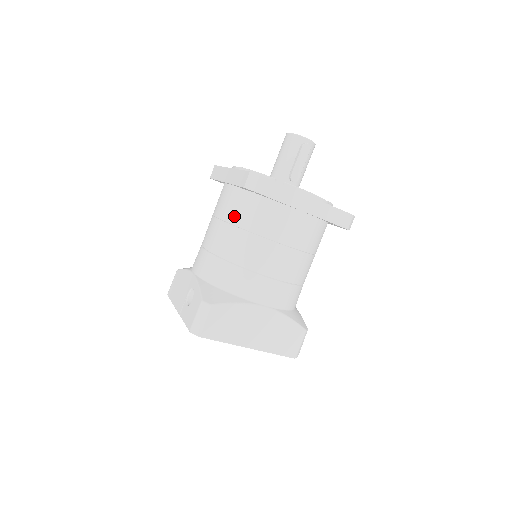
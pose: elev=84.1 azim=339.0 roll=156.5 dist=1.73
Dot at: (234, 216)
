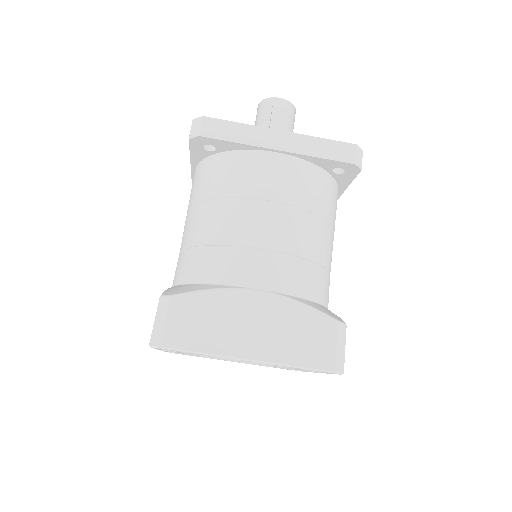
Dot at: (198, 192)
